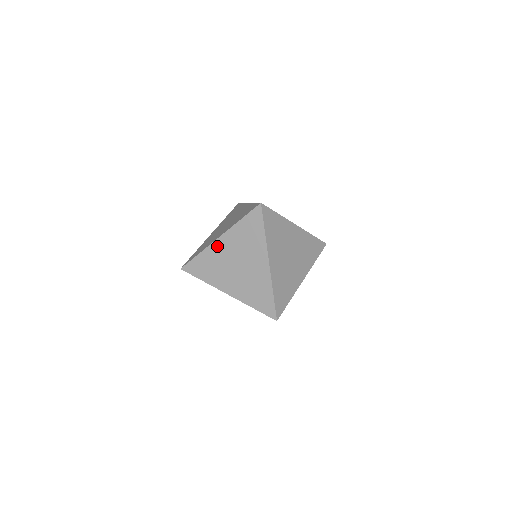
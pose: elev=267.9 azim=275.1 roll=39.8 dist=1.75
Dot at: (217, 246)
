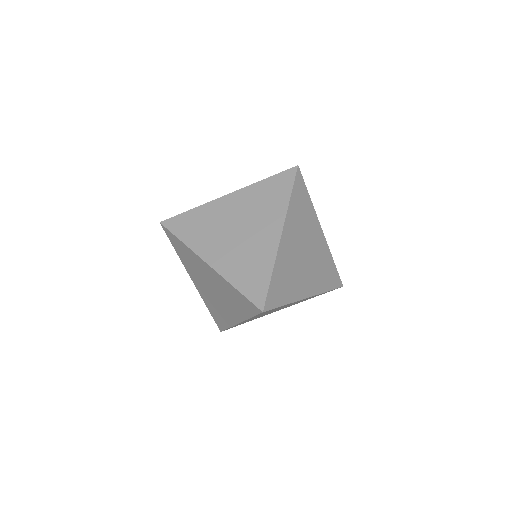
Dot at: occluded
